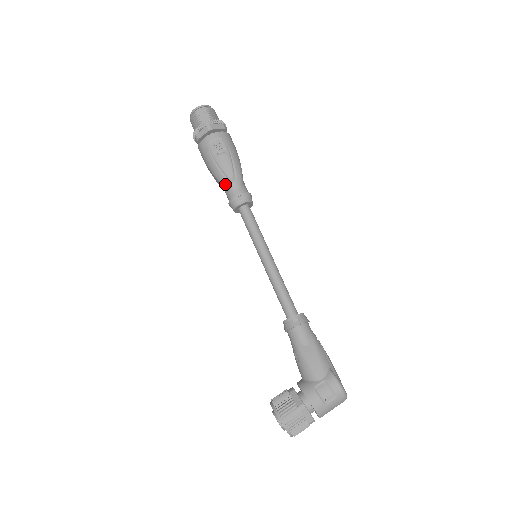
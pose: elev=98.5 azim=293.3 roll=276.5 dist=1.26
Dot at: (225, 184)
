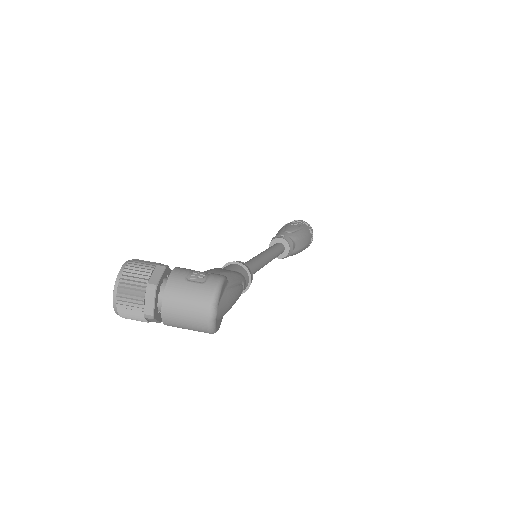
Dot at: (279, 233)
